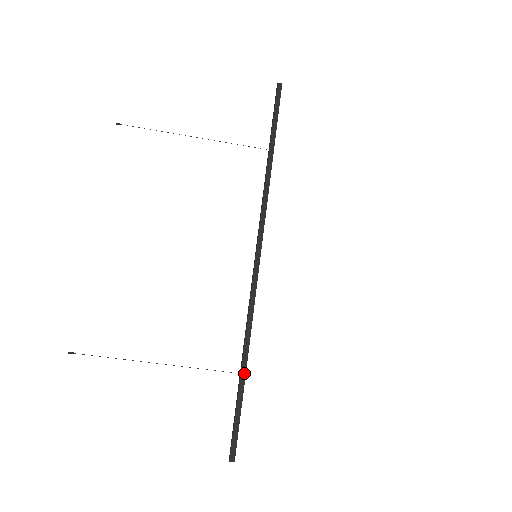
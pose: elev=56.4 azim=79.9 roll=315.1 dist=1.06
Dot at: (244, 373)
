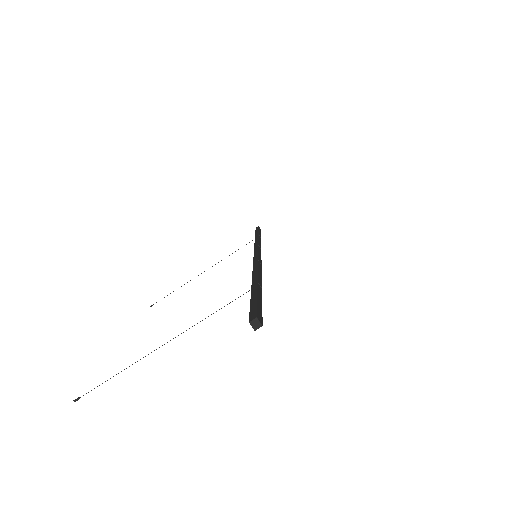
Dot at: (255, 282)
